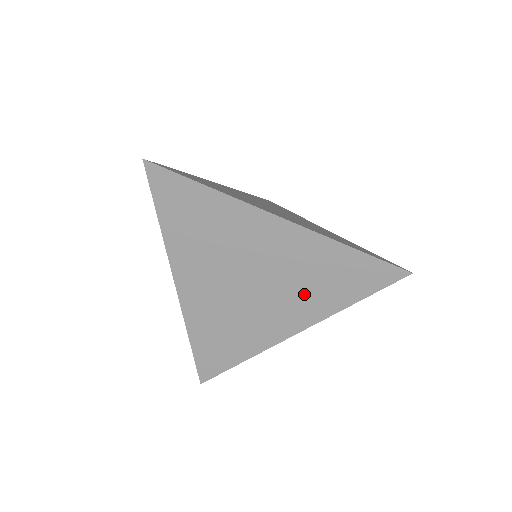
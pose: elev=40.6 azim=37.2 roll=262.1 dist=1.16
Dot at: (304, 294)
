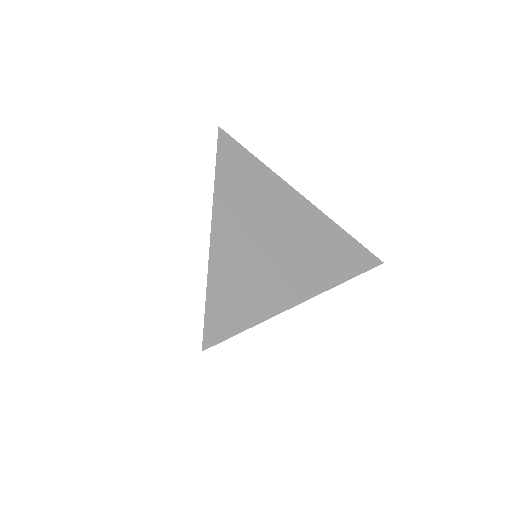
Dot at: (314, 262)
